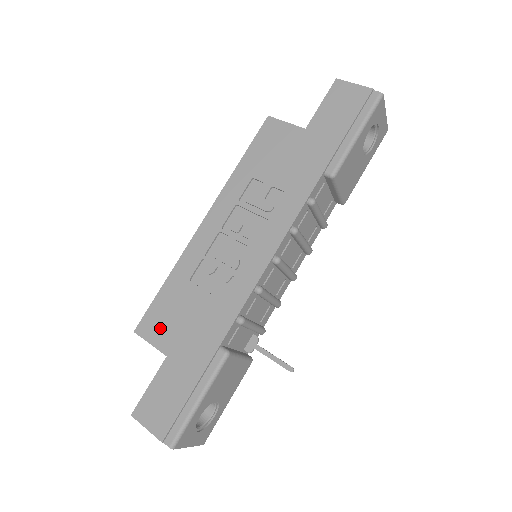
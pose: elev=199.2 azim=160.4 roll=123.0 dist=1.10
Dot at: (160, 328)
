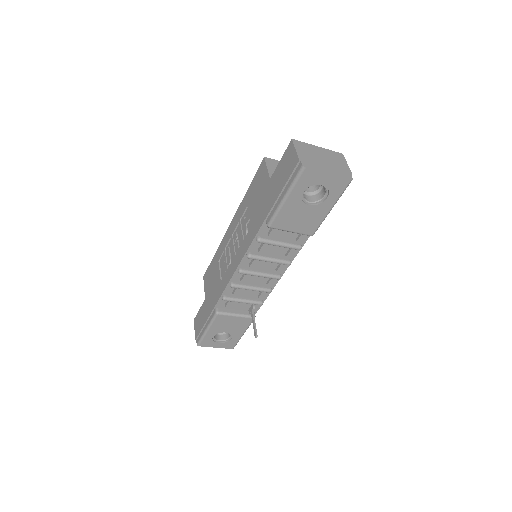
Dot at: (207, 282)
